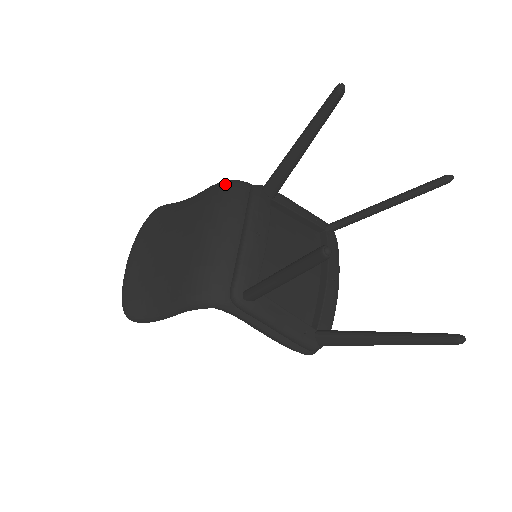
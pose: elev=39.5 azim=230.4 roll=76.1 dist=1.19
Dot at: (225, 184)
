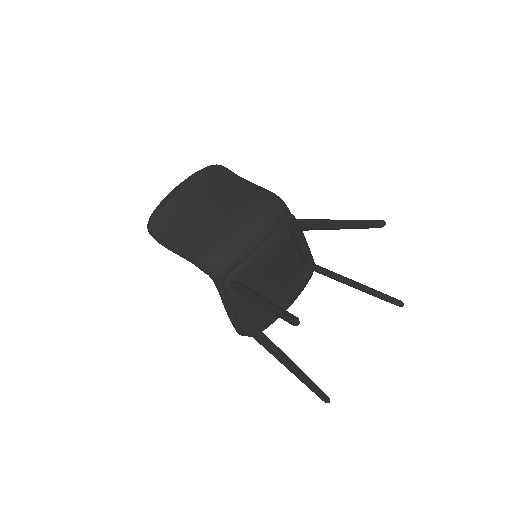
Dot at: (273, 198)
